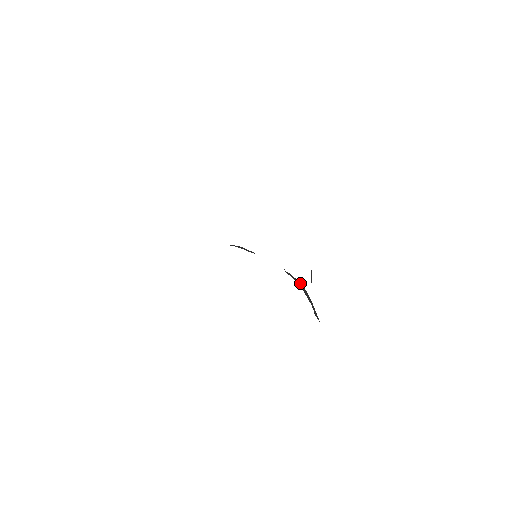
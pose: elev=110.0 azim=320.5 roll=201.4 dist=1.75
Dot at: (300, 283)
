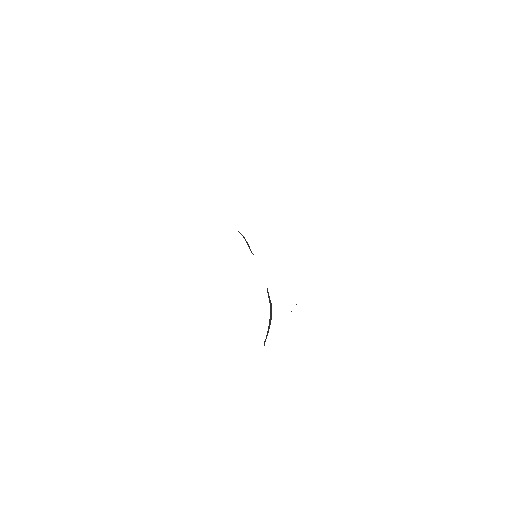
Dot at: occluded
